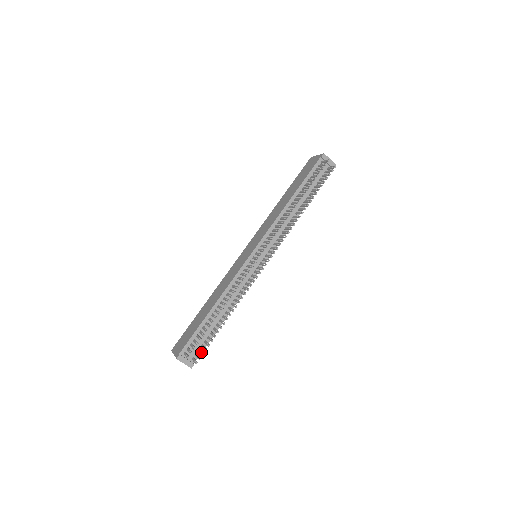
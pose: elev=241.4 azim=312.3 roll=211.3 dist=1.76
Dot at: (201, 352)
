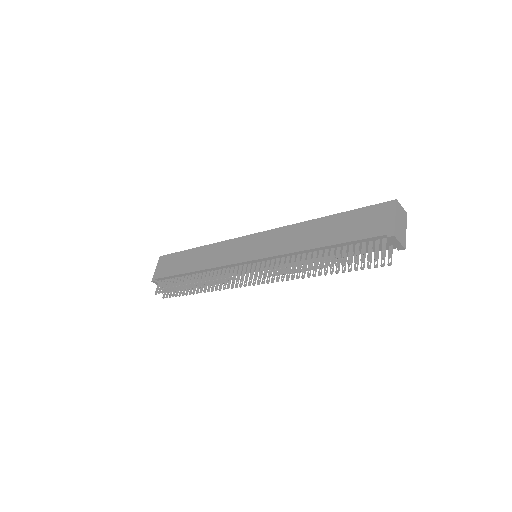
Dot at: (171, 292)
